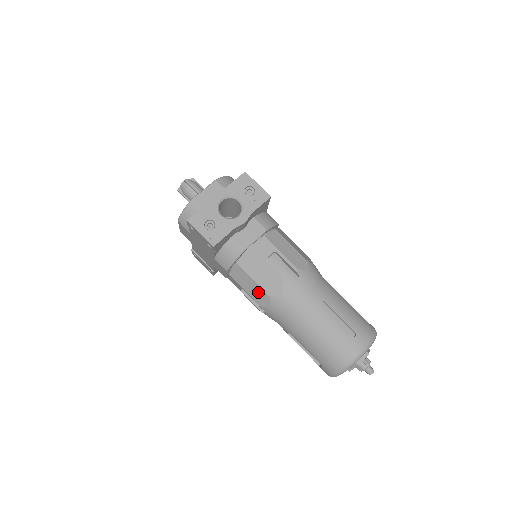
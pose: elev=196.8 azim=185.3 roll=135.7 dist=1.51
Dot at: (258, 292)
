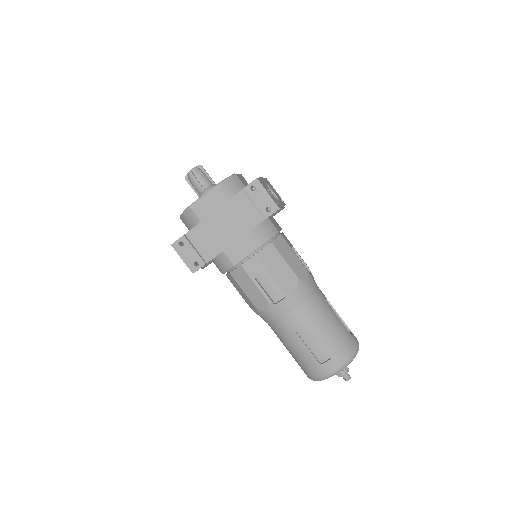
Dot at: (287, 274)
